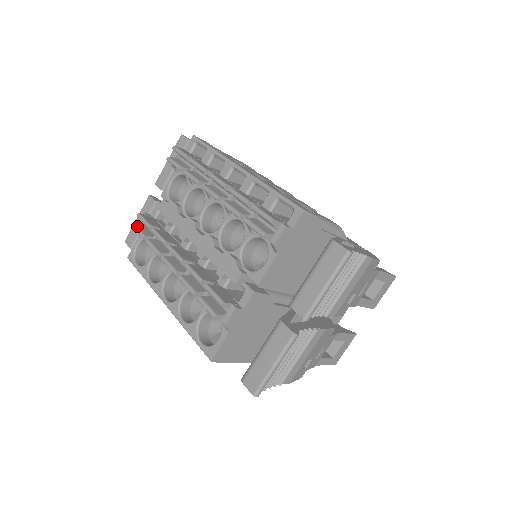
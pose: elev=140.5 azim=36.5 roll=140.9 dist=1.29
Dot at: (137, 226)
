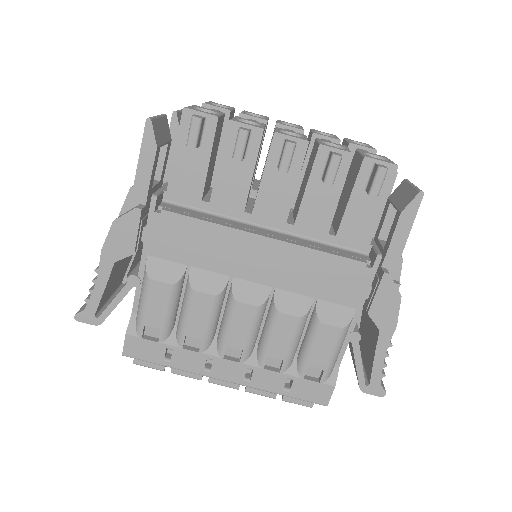
Dot at: occluded
